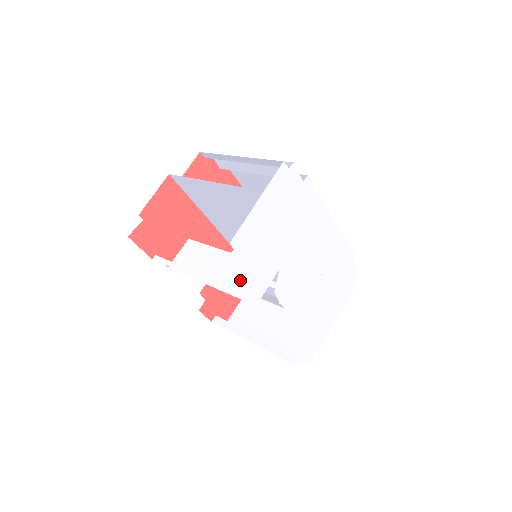
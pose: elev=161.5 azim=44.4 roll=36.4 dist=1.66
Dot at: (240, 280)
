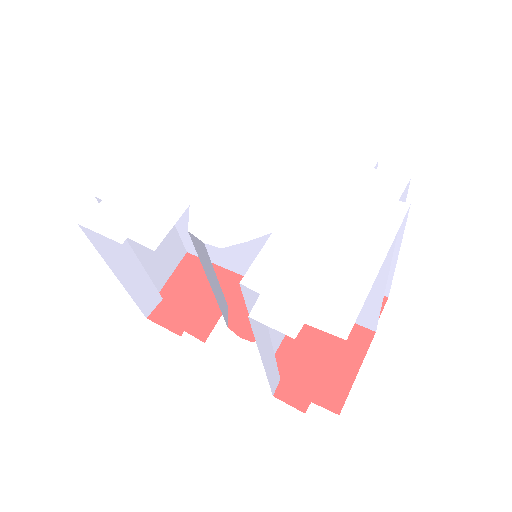
Dot at: (118, 227)
